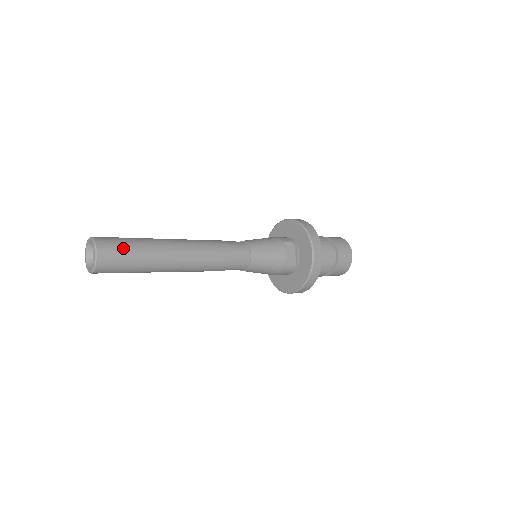
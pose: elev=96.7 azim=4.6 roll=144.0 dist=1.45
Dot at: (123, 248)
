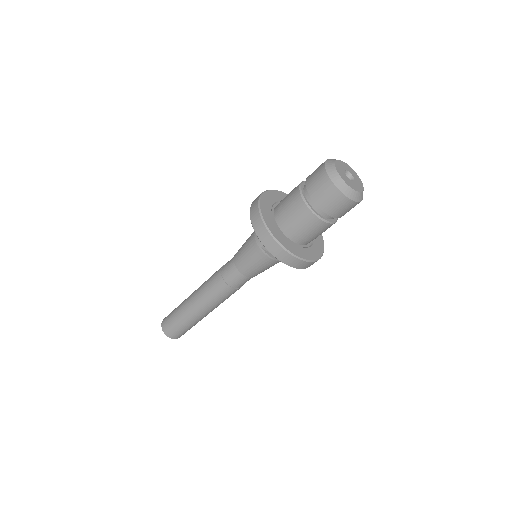
Dot at: (176, 329)
